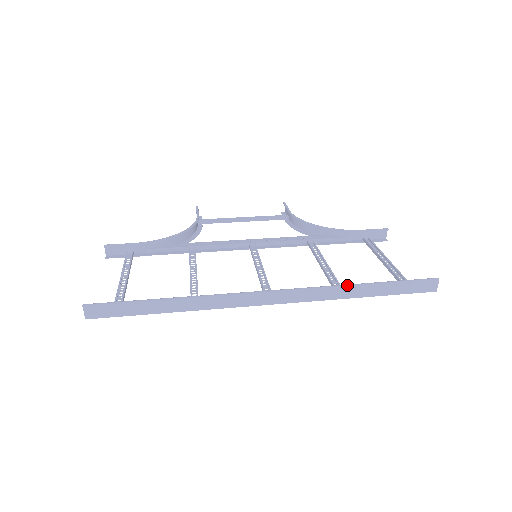
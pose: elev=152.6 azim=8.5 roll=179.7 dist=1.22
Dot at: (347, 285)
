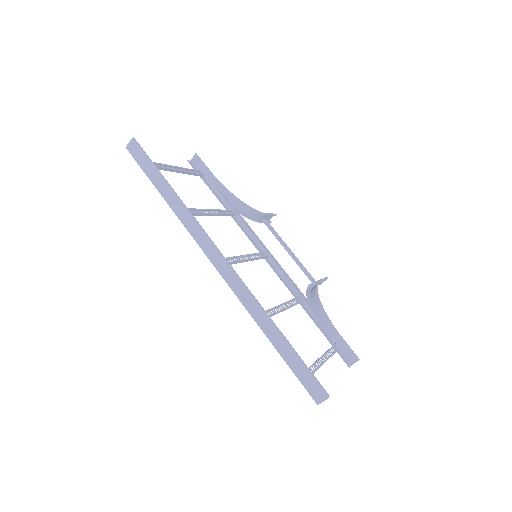
Dot at: (268, 315)
